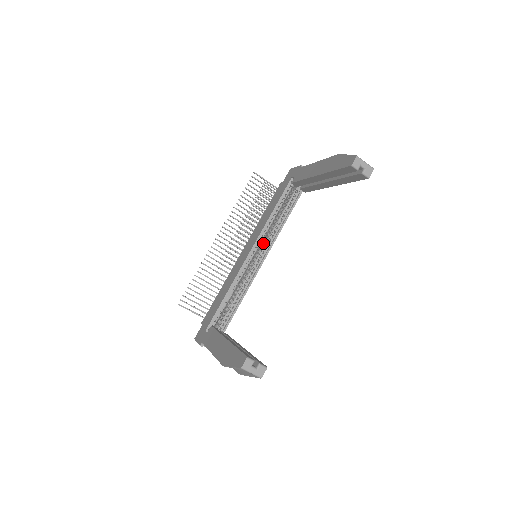
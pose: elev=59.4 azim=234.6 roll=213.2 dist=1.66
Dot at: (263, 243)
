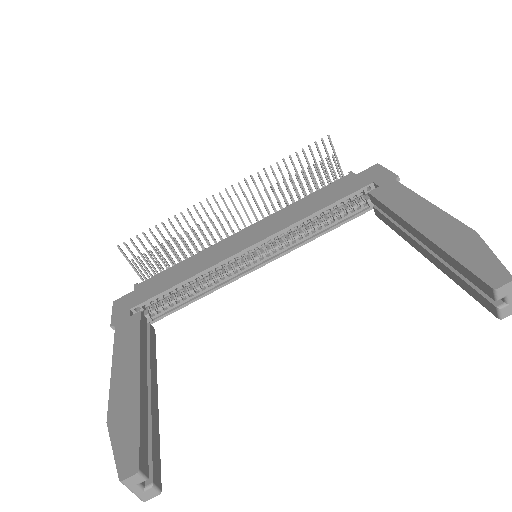
Dot at: (276, 242)
